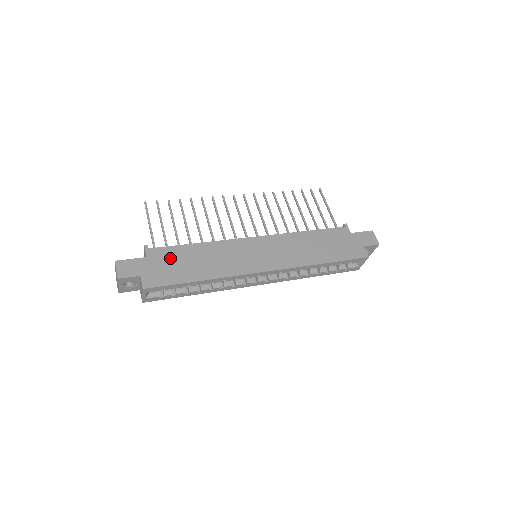
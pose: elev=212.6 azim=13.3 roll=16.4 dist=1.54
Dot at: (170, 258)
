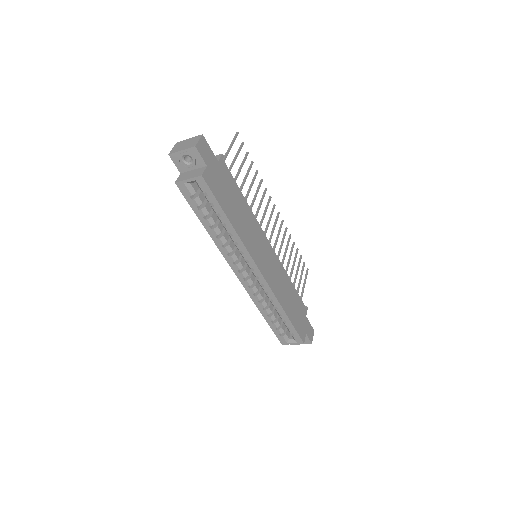
Dot at: (228, 183)
